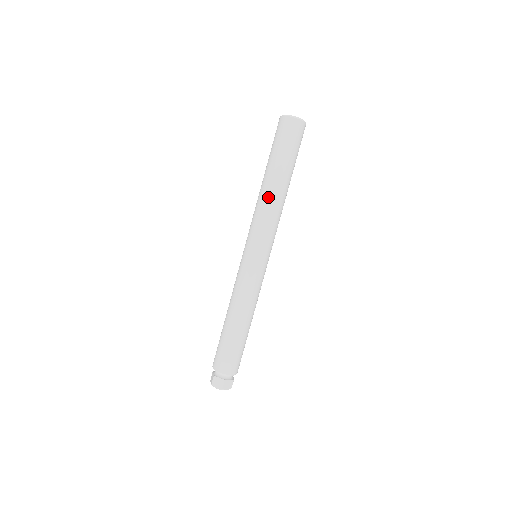
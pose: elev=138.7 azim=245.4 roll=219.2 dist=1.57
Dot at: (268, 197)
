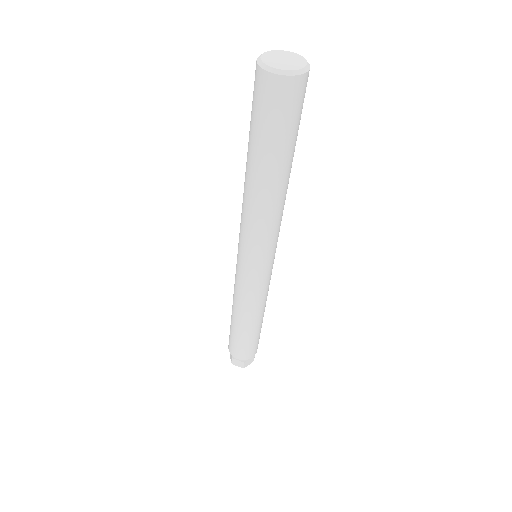
Dot at: (244, 191)
